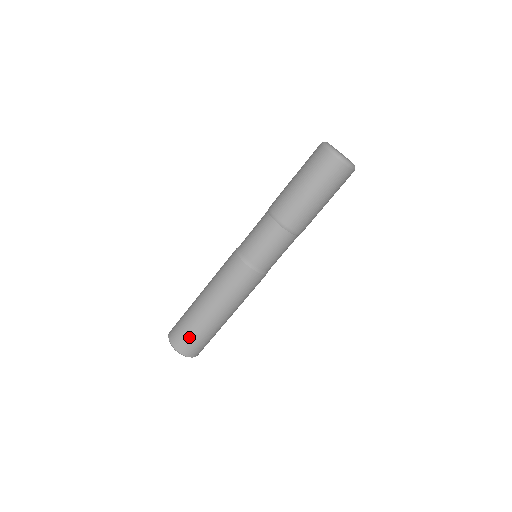
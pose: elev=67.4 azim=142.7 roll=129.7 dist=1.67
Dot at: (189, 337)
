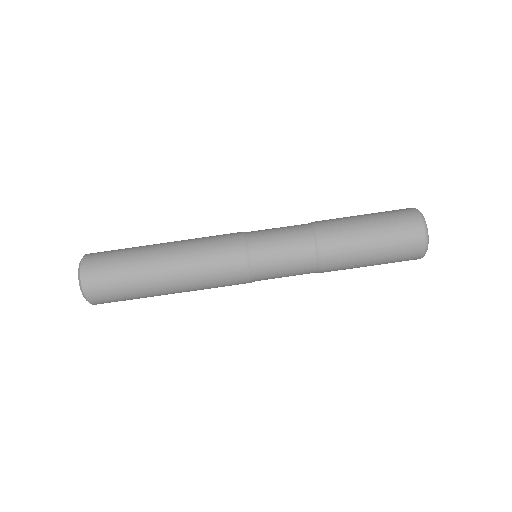
Dot at: (110, 257)
